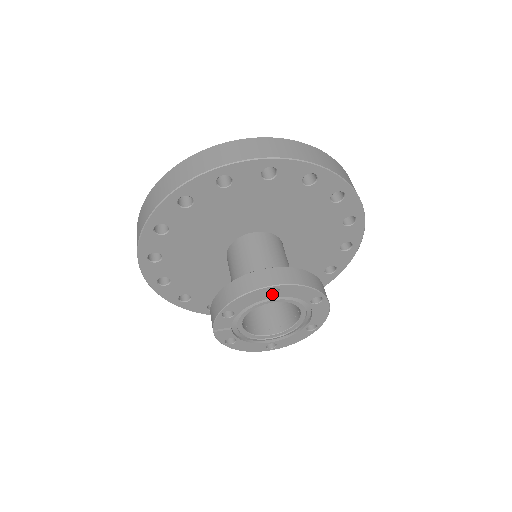
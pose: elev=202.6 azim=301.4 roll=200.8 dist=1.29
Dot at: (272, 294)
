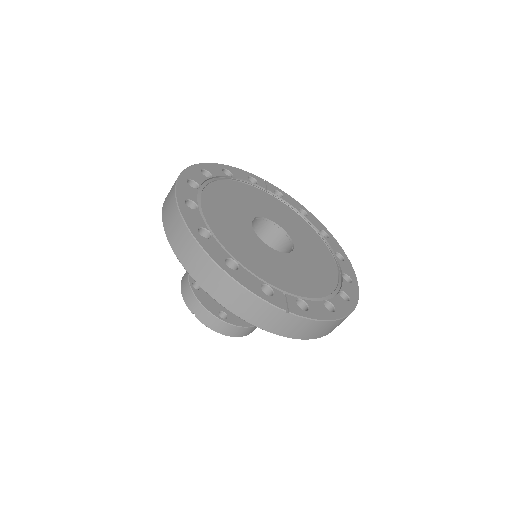
Dot at: occluded
